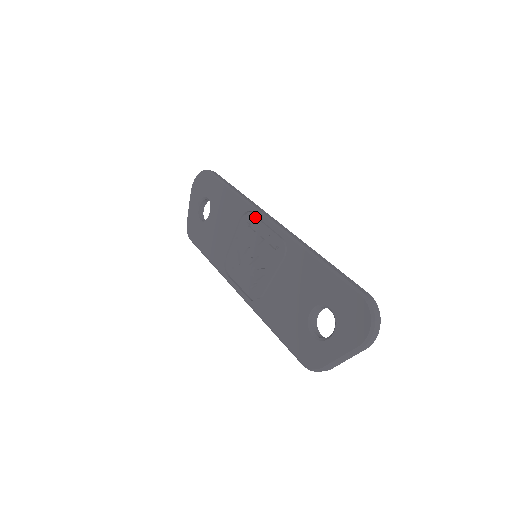
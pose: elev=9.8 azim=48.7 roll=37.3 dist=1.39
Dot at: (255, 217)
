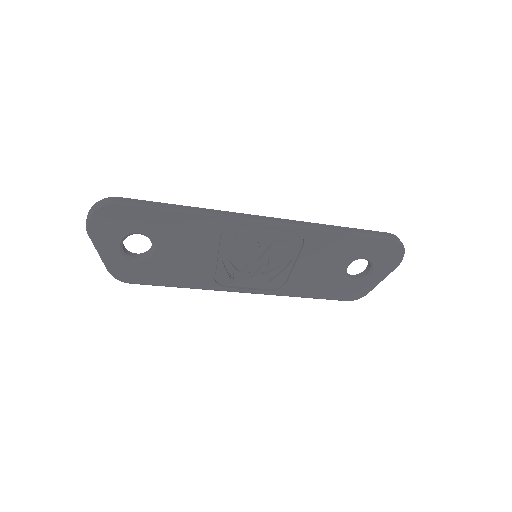
Dot at: (245, 227)
